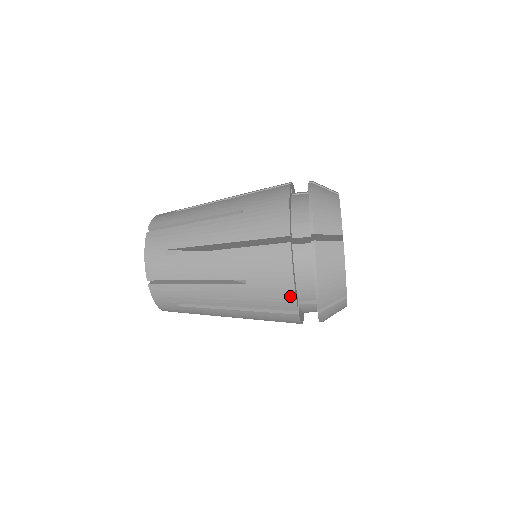
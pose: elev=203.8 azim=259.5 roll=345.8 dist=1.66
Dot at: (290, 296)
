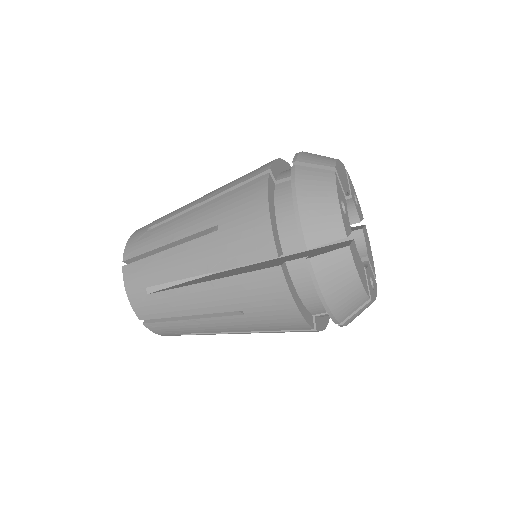
Dot at: (298, 320)
